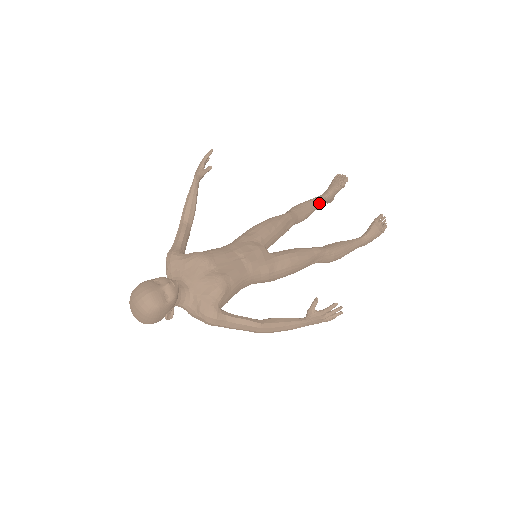
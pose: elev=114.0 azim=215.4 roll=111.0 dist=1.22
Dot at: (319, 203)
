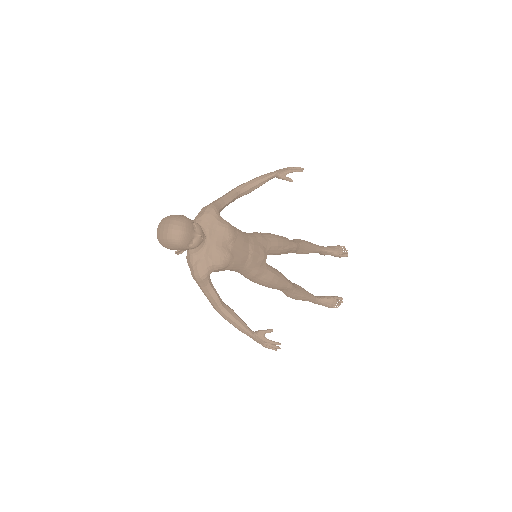
Dot at: (316, 251)
